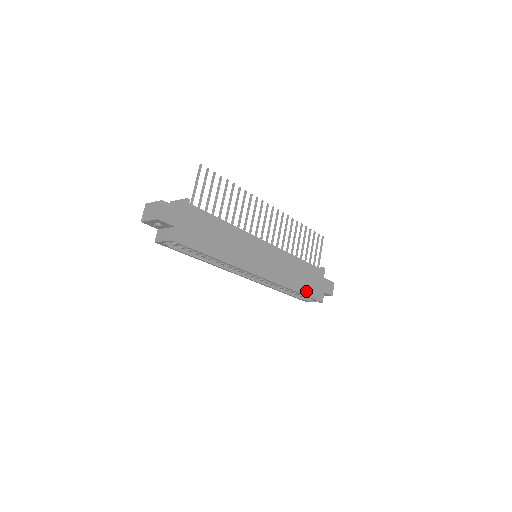
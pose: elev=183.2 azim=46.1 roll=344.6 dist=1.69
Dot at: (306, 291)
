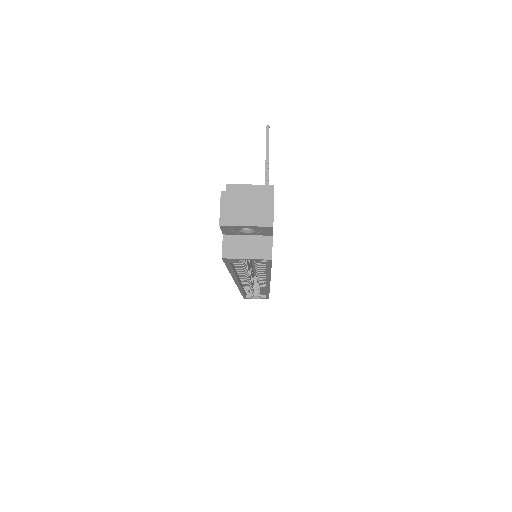
Dot at: occluded
